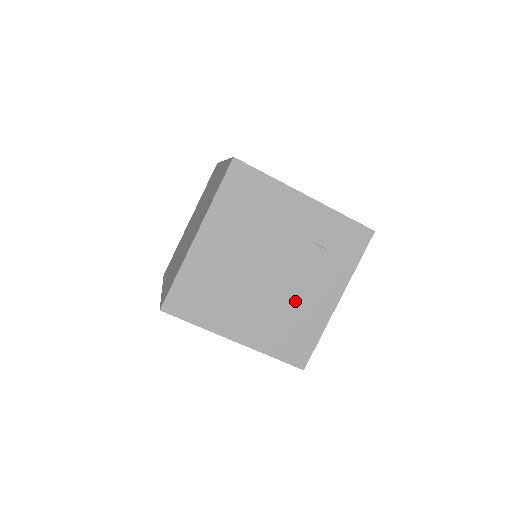
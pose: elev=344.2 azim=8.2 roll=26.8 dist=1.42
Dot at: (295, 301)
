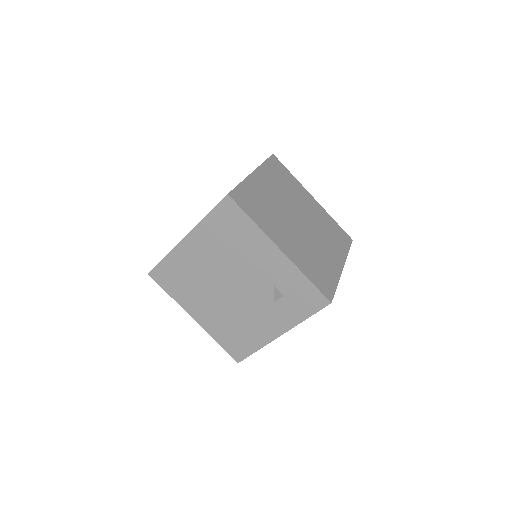
Dot at: (246, 317)
